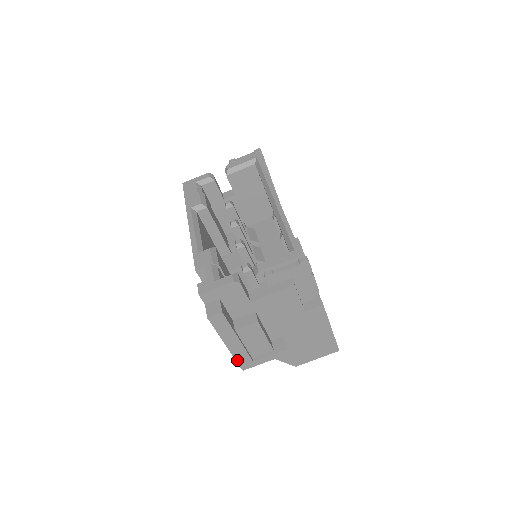
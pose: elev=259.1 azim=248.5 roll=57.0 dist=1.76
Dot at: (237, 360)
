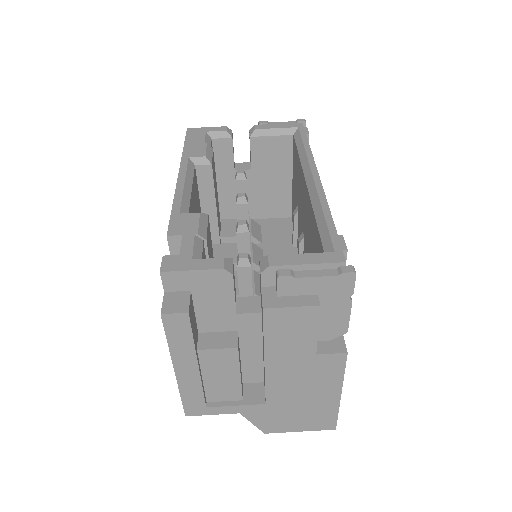
Dot at: (183, 398)
